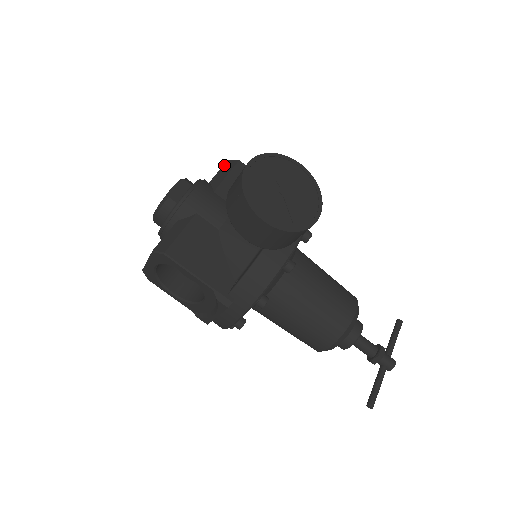
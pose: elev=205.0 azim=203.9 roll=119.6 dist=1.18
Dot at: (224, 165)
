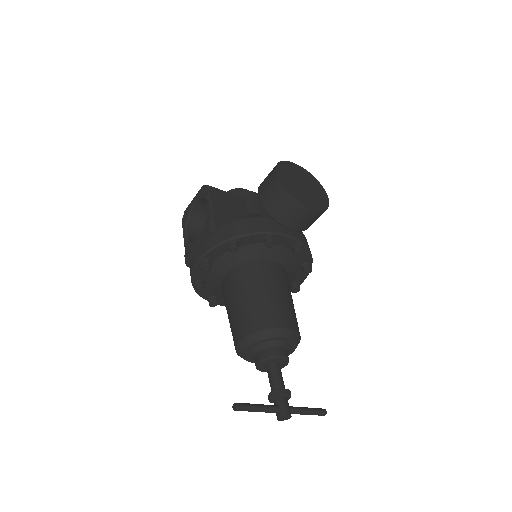
Dot at: occluded
